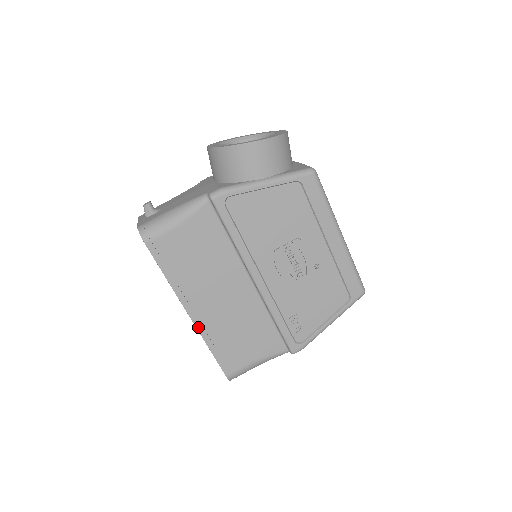
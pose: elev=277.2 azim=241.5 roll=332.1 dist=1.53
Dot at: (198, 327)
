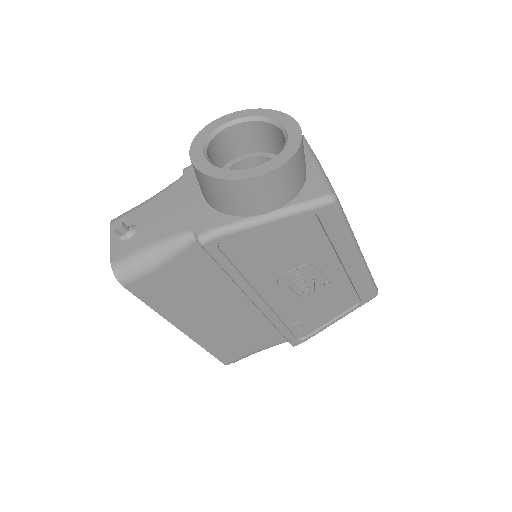
Dot at: (193, 338)
